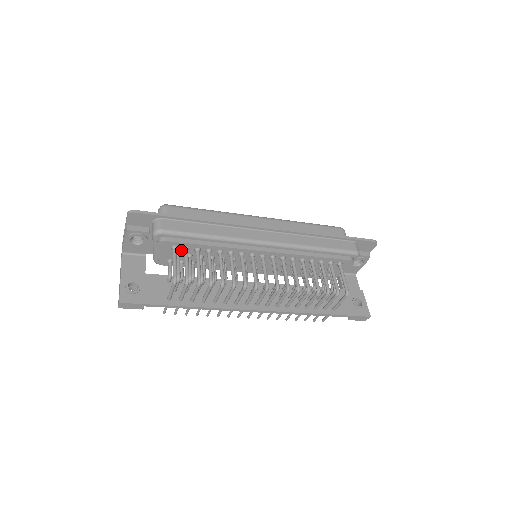
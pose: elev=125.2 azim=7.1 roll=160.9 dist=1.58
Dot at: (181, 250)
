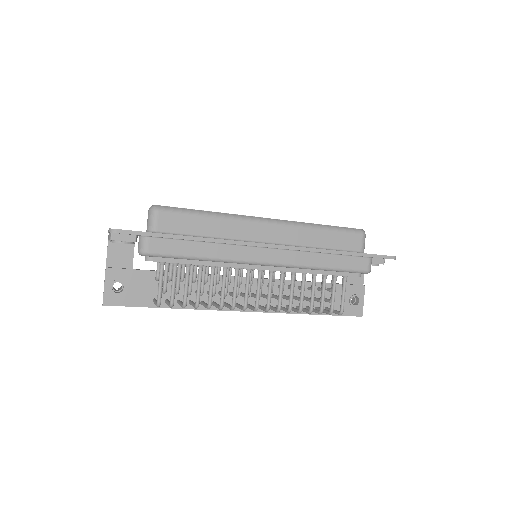
Dot at: occluded
